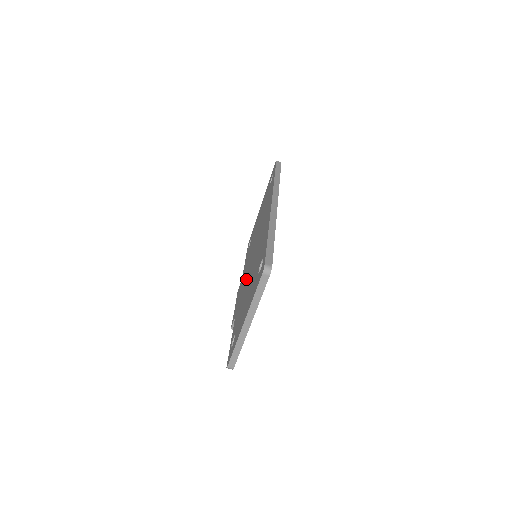
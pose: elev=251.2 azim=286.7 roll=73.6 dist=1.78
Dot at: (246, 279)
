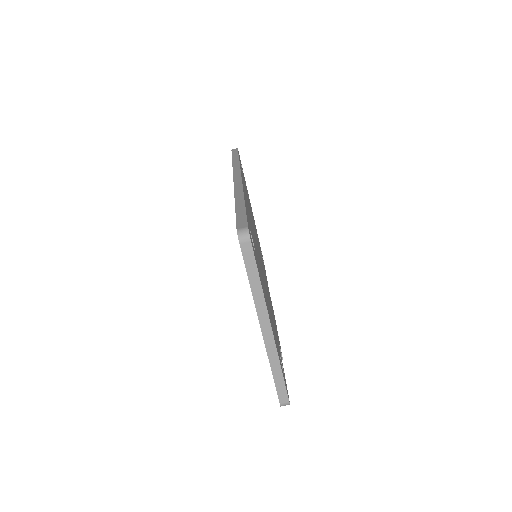
Dot at: occluded
